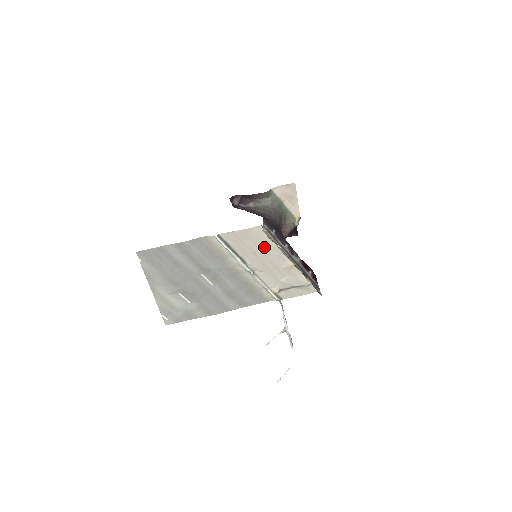
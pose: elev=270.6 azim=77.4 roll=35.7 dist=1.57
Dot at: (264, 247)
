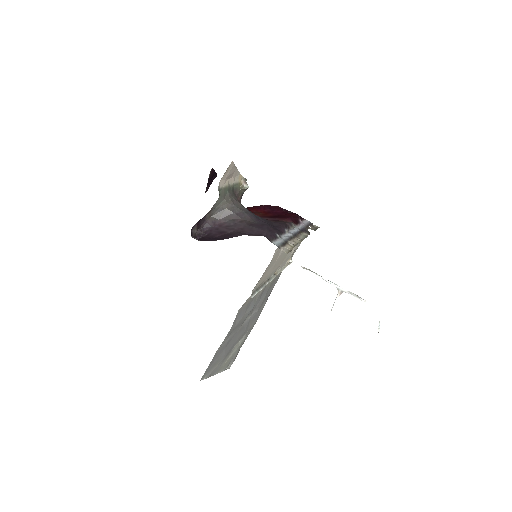
Dot at: (280, 255)
